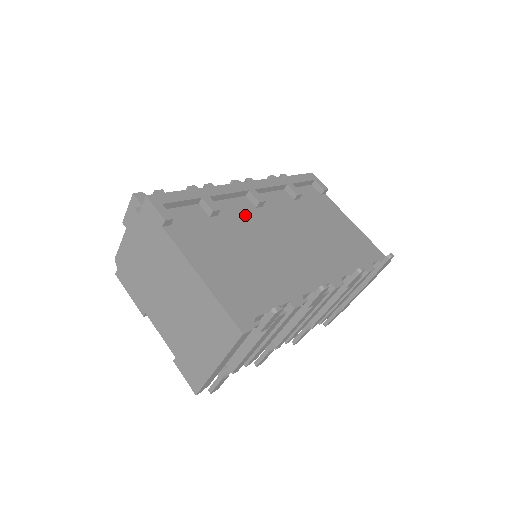
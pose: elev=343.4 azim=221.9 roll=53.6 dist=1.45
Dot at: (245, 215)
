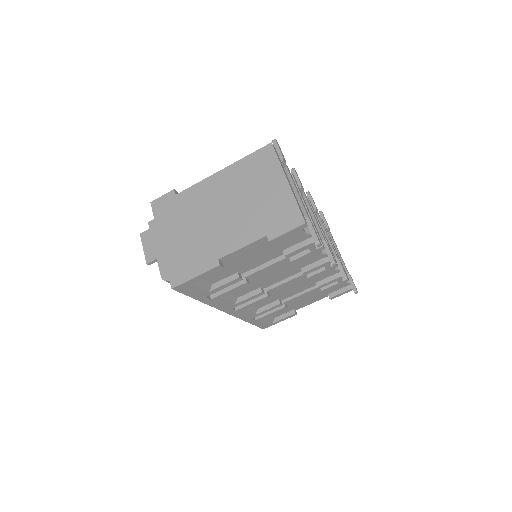
Dot at: occluded
